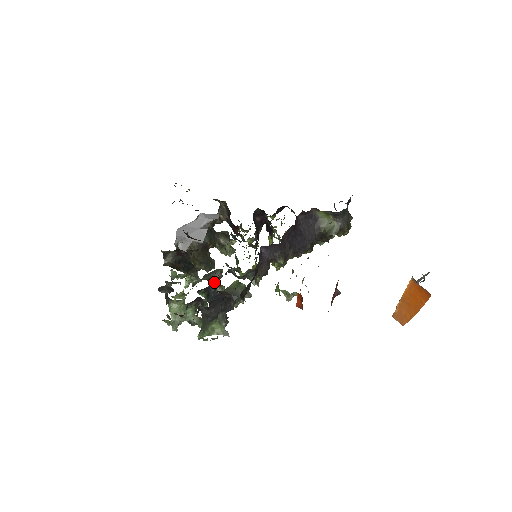
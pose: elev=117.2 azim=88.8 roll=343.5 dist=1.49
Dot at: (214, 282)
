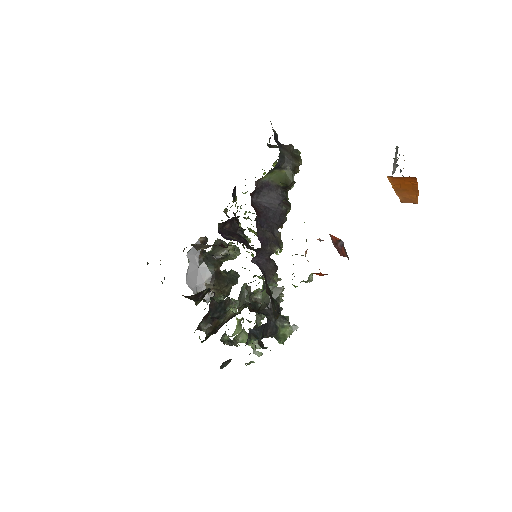
Dot at: (249, 301)
